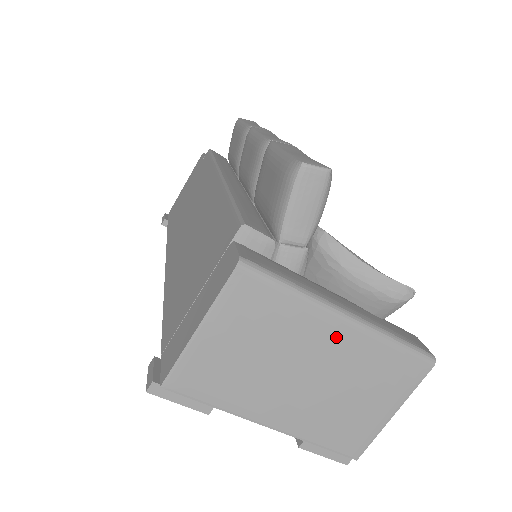
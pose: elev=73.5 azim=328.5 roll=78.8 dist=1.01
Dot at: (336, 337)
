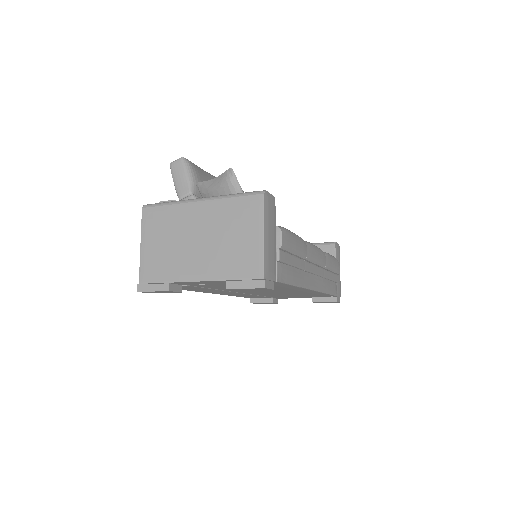
Dot at: (200, 211)
